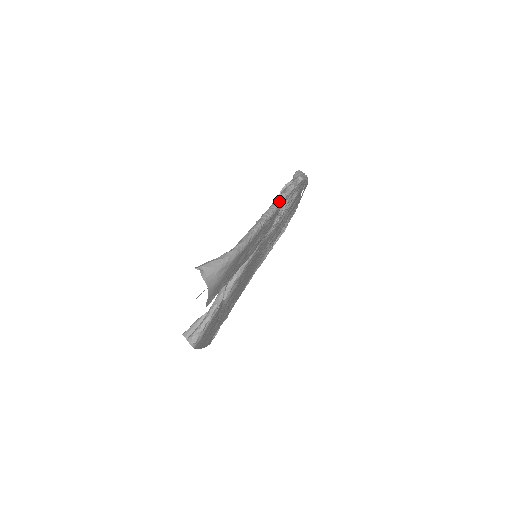
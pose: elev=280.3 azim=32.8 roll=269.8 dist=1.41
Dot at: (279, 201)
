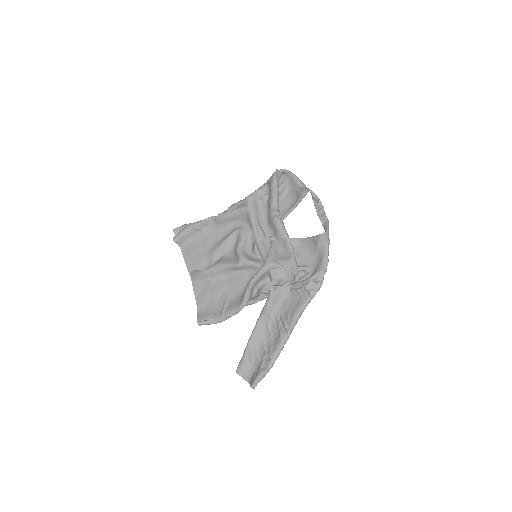
Dot at: occluded
